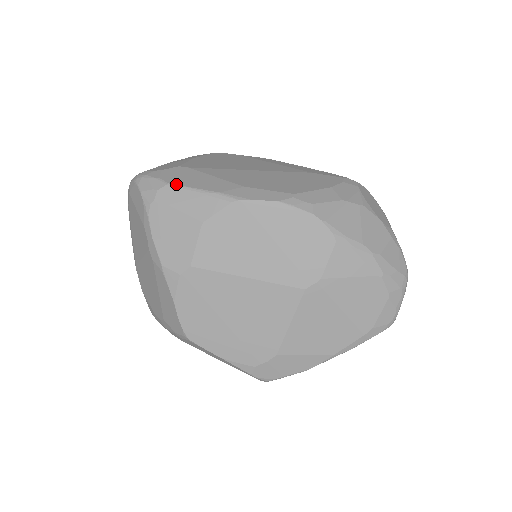
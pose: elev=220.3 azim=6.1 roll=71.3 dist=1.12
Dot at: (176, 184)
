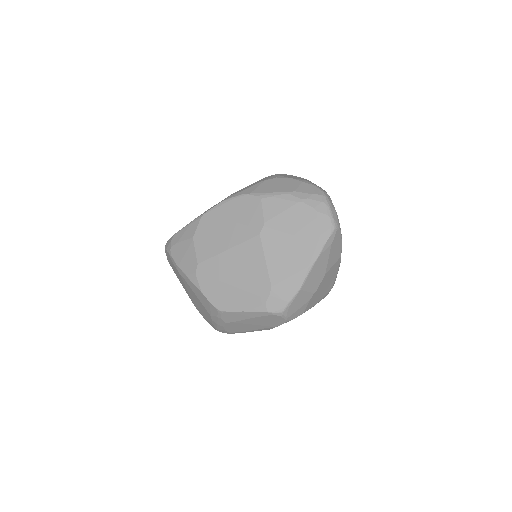
Dot at: (177, 232)
